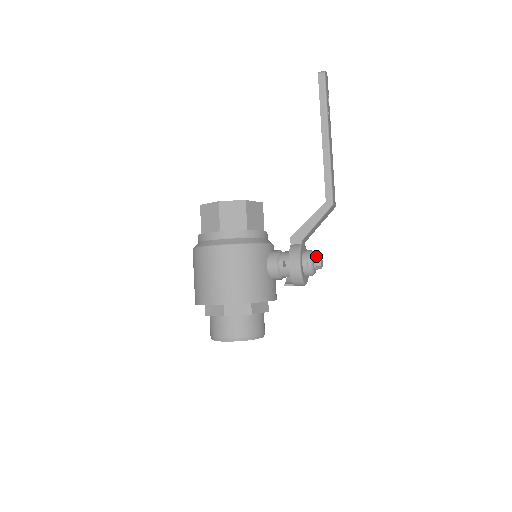
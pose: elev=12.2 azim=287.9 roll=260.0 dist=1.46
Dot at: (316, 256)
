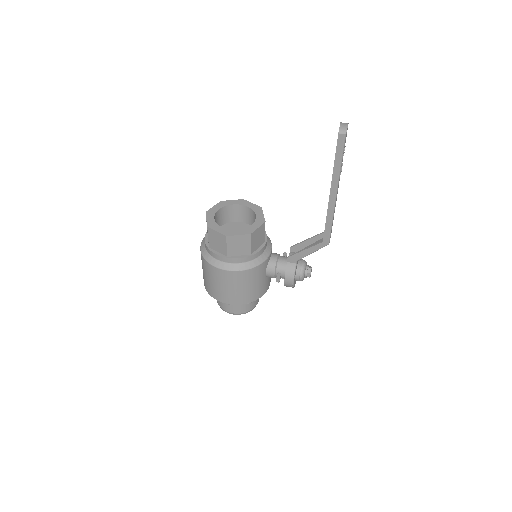
Dot at: (307, 269)
